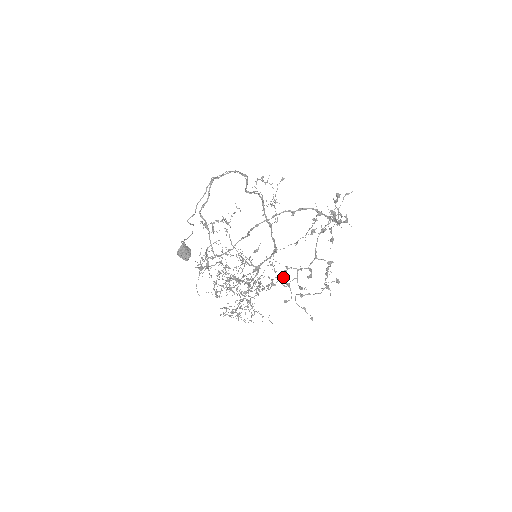
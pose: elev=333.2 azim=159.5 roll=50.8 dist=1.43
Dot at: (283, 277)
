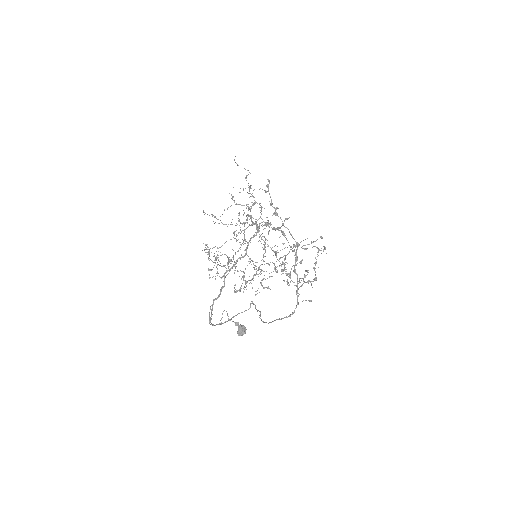
Dot at: (290, 275)
